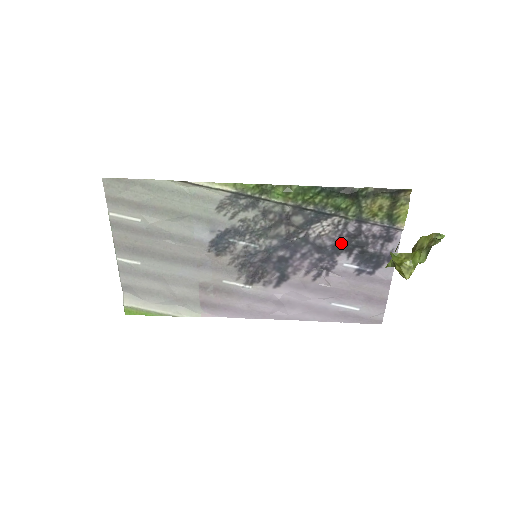
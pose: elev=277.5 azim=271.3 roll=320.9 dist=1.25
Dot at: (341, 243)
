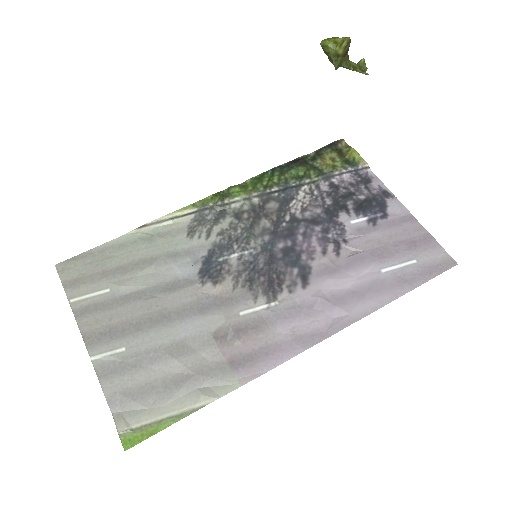
Dot at: (329, 206)
